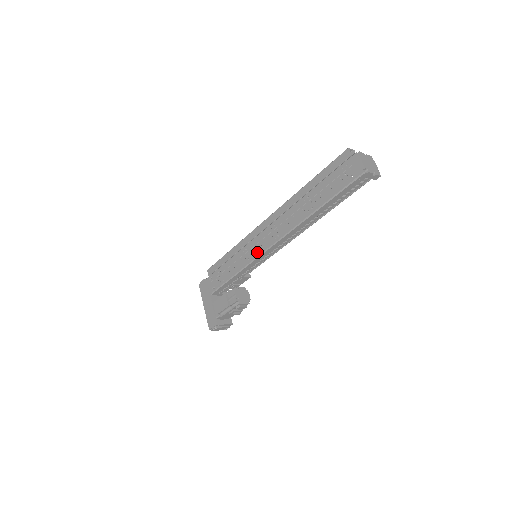
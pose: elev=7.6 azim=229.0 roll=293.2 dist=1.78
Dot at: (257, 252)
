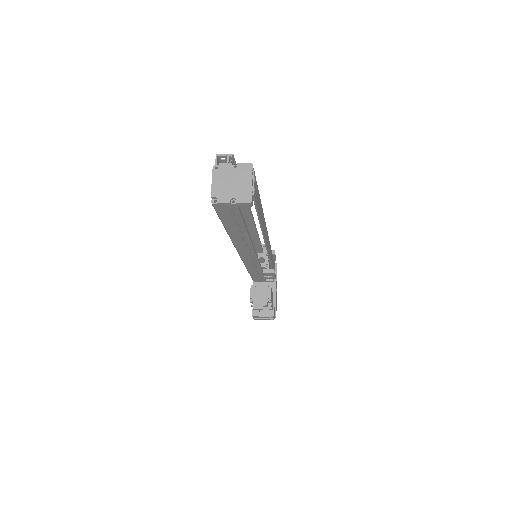
Dot at: occluded
